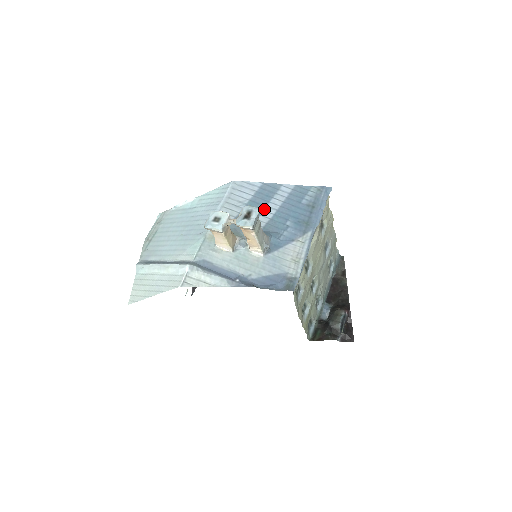
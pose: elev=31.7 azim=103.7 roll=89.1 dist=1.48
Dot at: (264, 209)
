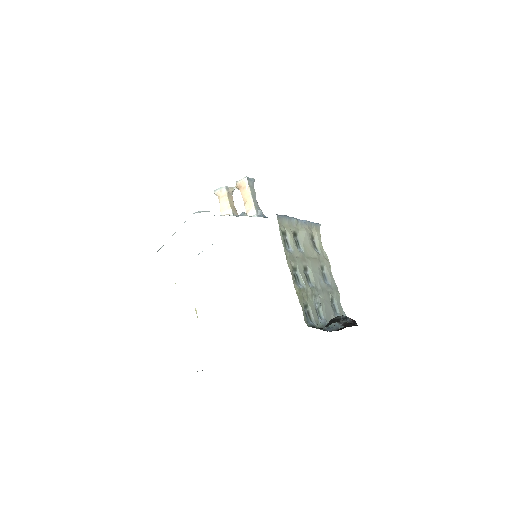
Dot at: occluded
